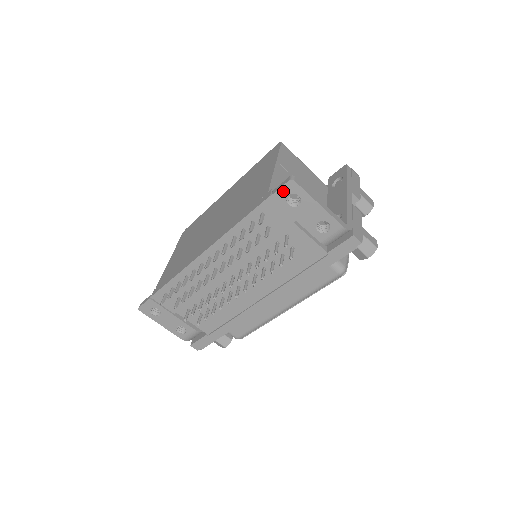
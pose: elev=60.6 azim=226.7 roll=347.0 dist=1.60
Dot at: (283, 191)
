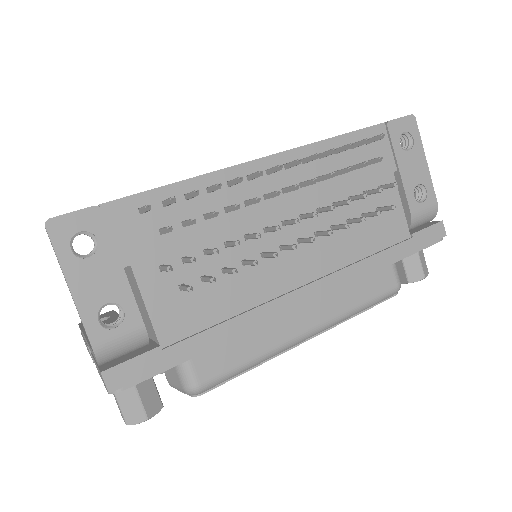
Dot at: (401, 123)
